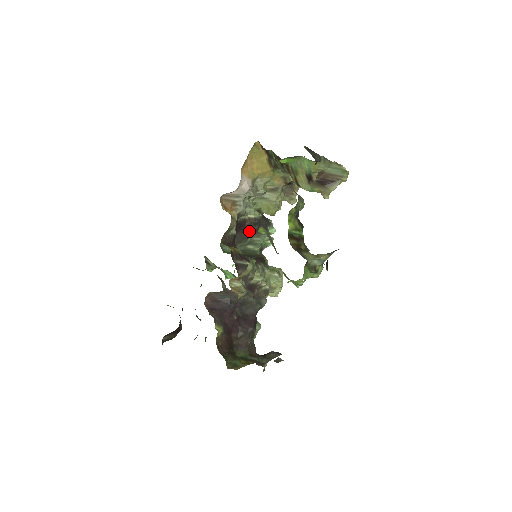
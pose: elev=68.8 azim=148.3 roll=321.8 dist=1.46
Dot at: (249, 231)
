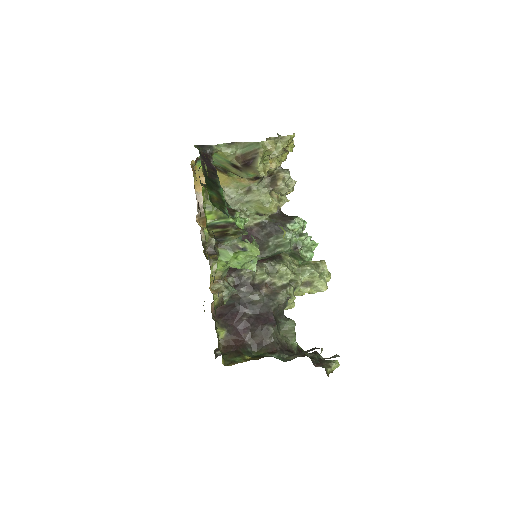
Dot at: (262, 236)
